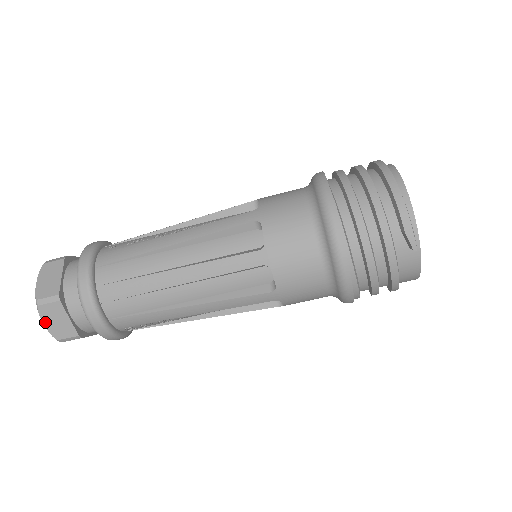
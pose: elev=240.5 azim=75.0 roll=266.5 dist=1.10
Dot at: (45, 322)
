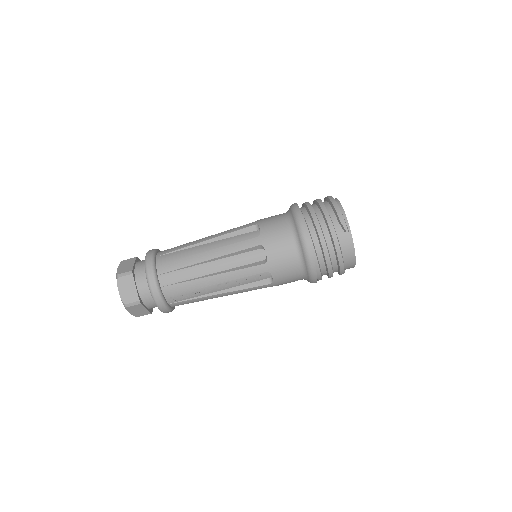
Dot at: (120, 290)
